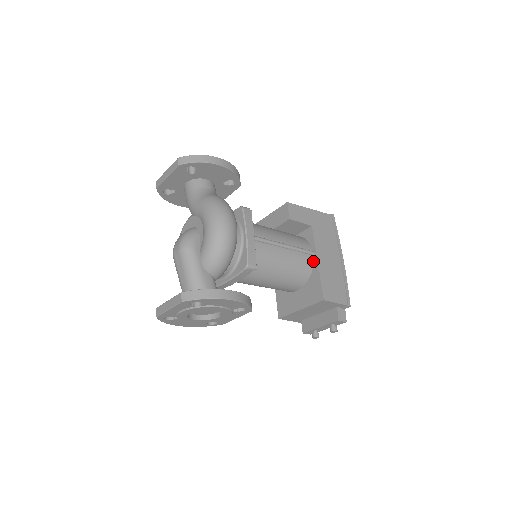
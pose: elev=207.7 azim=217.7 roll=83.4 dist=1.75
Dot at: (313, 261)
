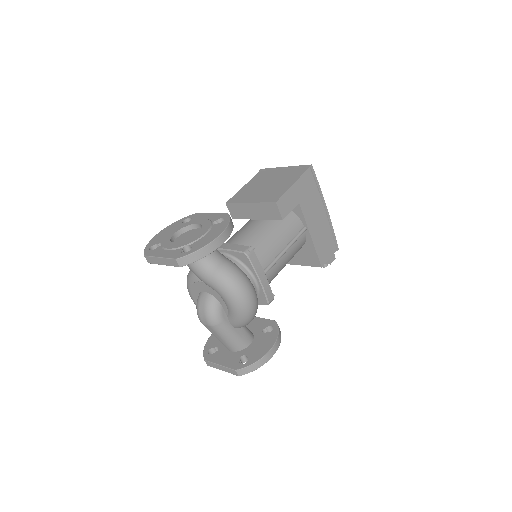
Dot at: (306, 235)
